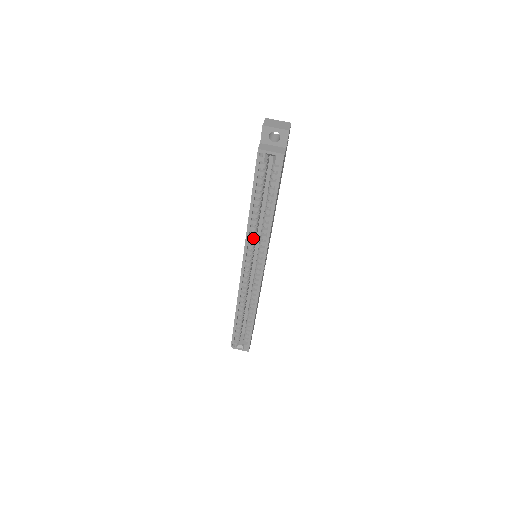
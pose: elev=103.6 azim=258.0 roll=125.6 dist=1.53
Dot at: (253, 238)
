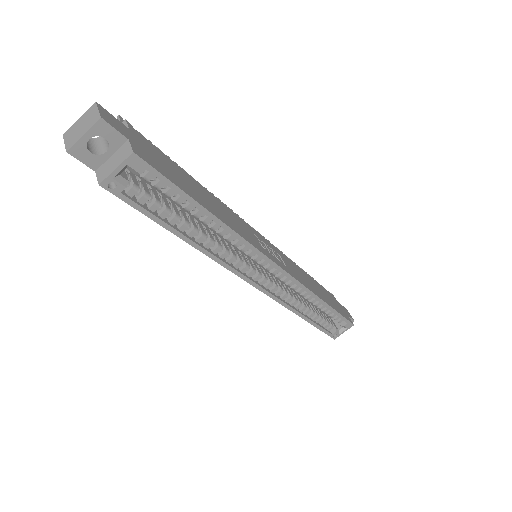
Dot at: (229, 255)
